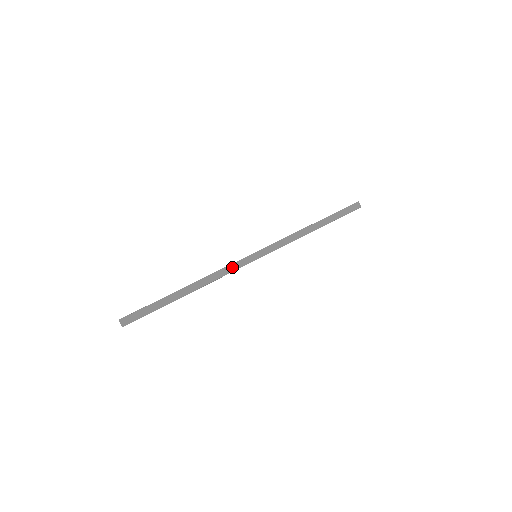
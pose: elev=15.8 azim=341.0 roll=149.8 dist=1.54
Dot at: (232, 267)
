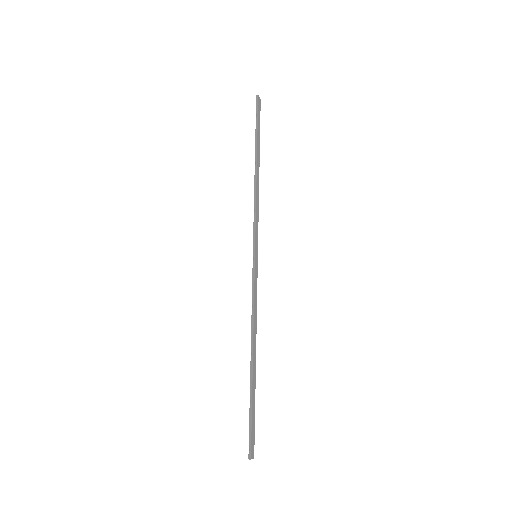
Dot at: (255, 292)
